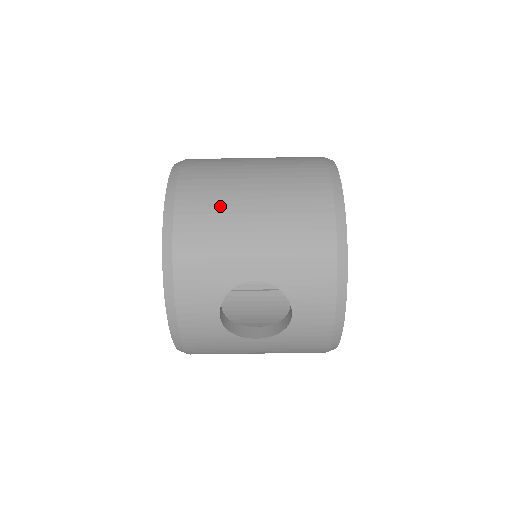
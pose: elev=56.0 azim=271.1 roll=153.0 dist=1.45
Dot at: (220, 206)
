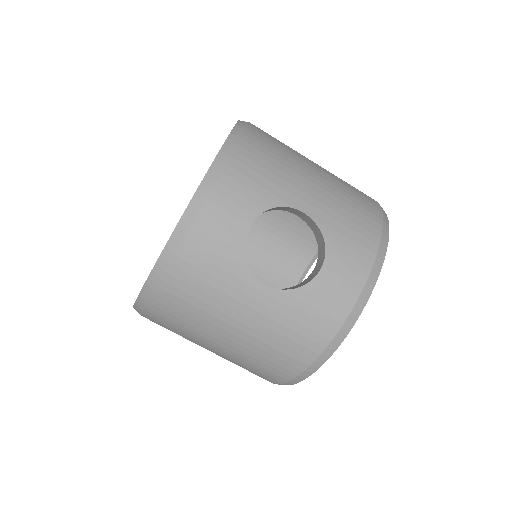
Dot at: (288, 150)
